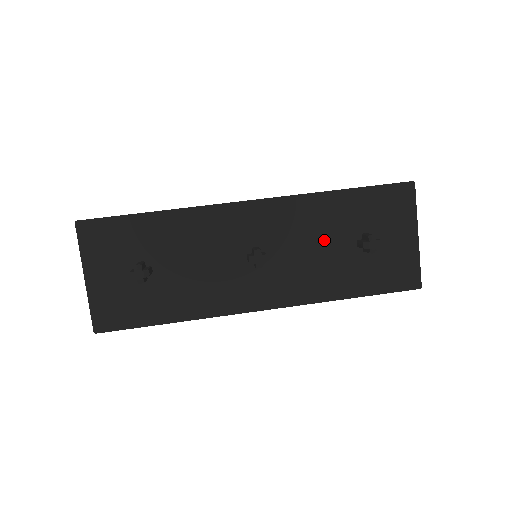
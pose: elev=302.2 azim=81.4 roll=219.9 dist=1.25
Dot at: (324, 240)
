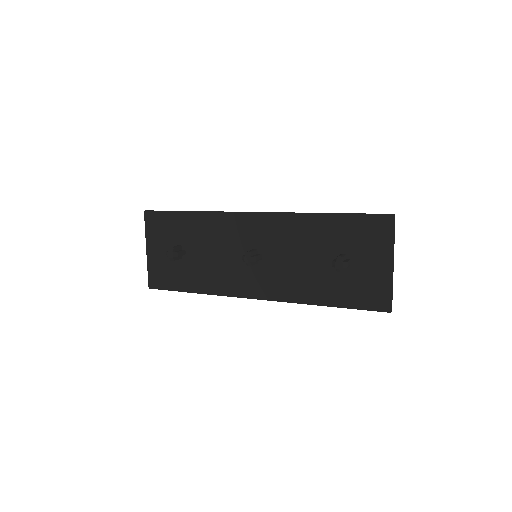
Dot at: (308, 253)
